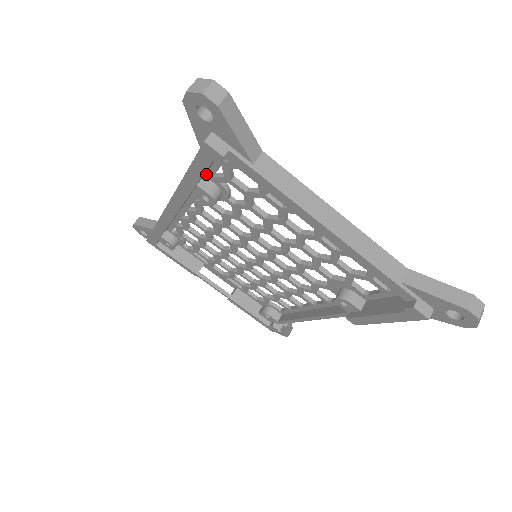
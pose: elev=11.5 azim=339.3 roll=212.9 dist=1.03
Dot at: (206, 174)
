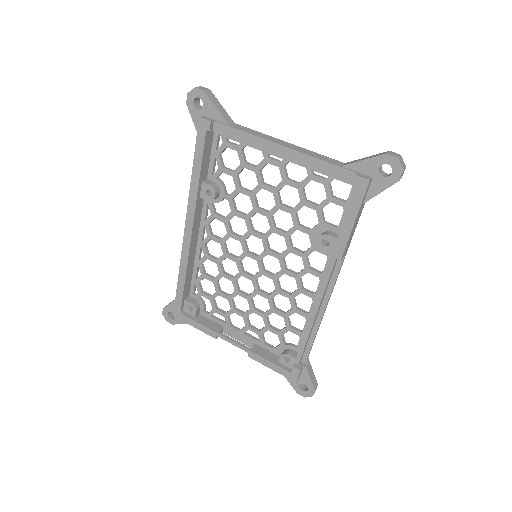
Dot at: (208, 176)
